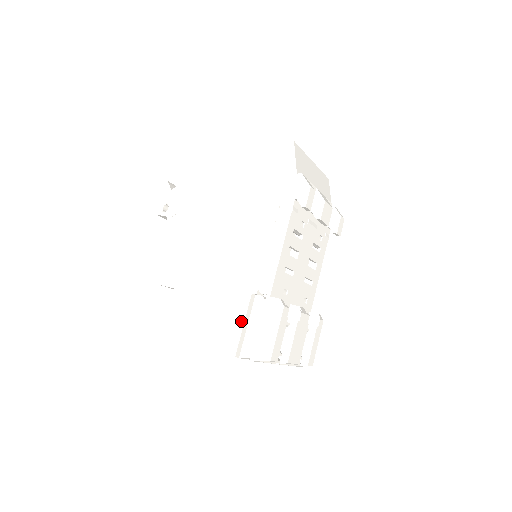
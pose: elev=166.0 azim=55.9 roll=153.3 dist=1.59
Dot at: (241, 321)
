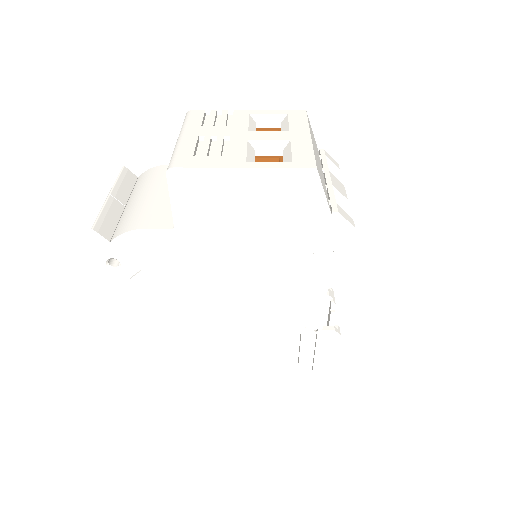
Dot at: (293, 351)
